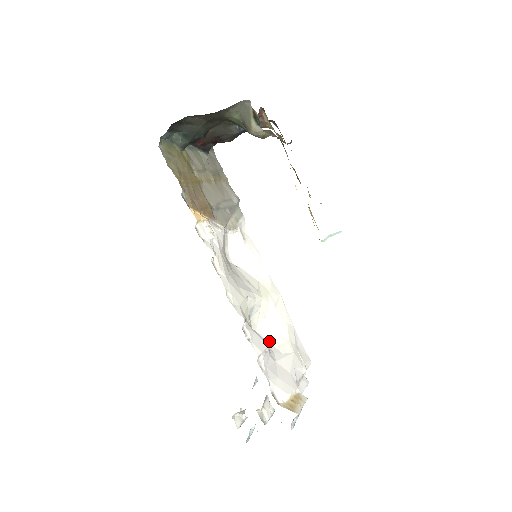
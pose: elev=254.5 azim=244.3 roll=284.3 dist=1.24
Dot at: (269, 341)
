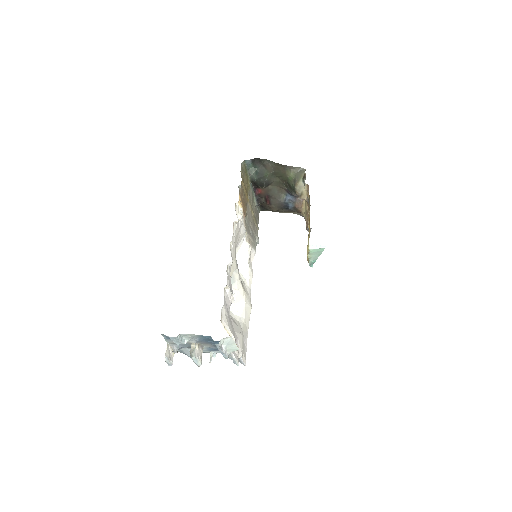
Dot at: occluded
